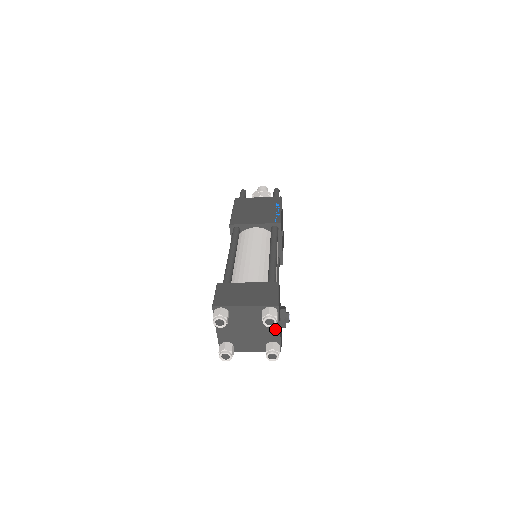
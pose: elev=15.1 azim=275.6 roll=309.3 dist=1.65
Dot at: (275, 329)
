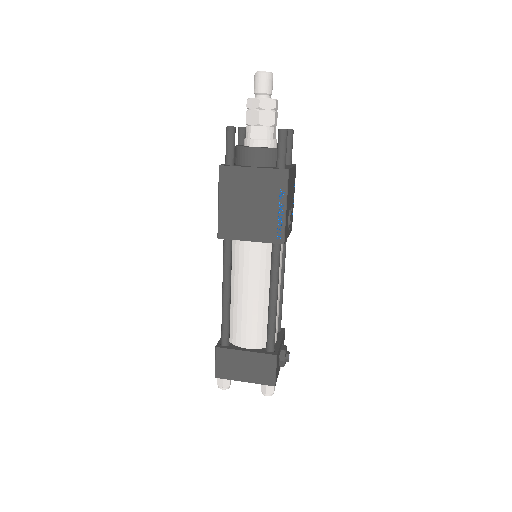
Dot at: occluded
